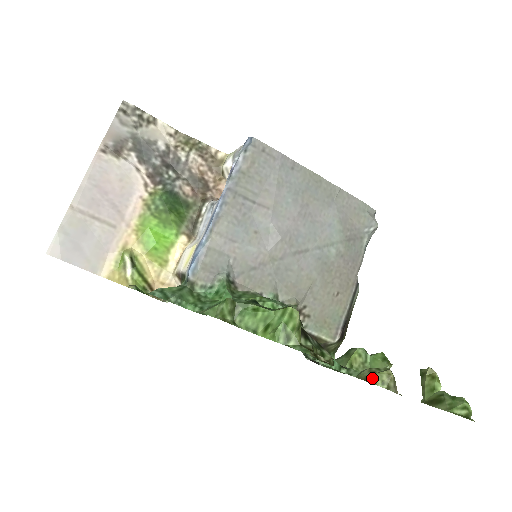
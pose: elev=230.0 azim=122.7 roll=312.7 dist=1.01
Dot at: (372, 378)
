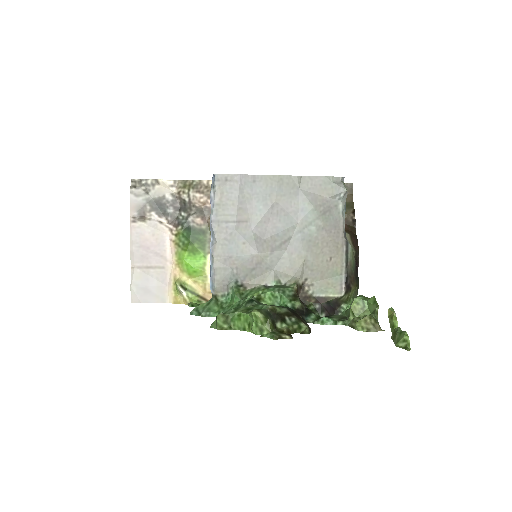
Dot at: (355, 326)
